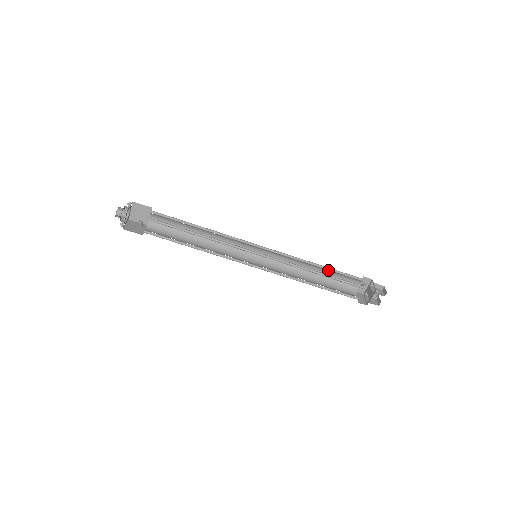
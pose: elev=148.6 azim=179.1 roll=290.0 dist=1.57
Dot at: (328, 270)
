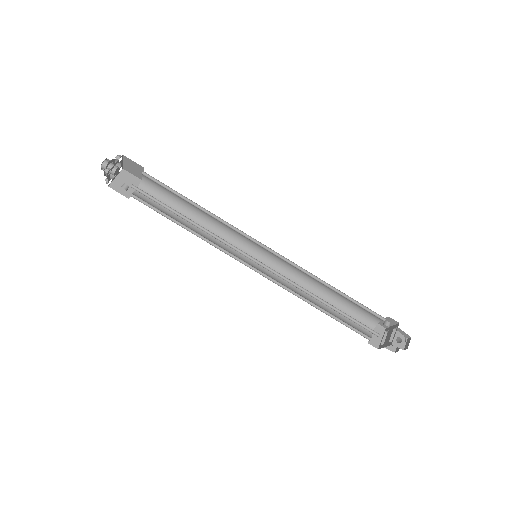
Dot at: occluded
